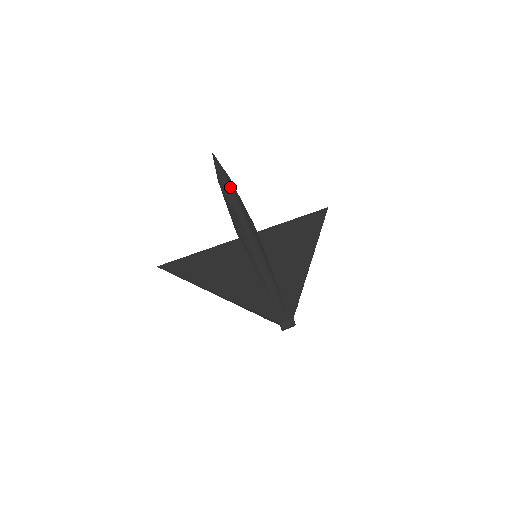
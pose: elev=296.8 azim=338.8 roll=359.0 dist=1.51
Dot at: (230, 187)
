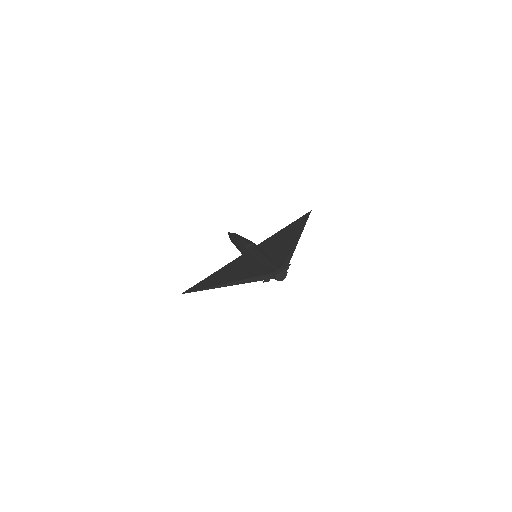
Dot at: (236, 235)
